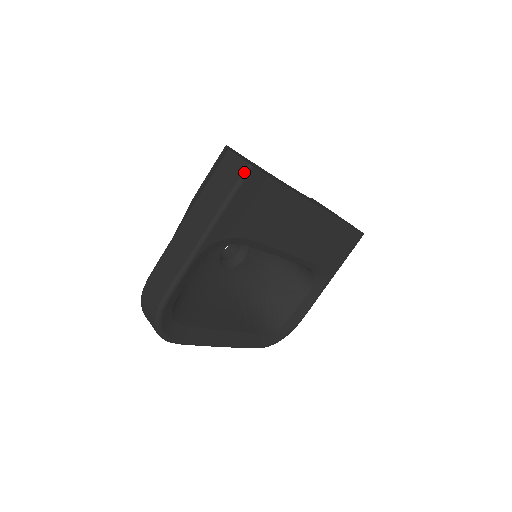
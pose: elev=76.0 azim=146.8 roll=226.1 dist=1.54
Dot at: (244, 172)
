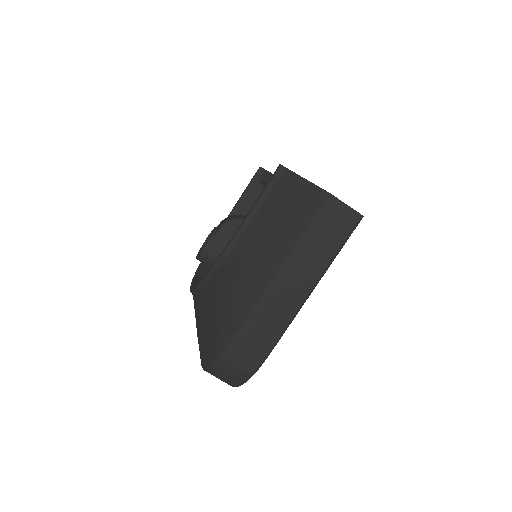
Dot at: (357, 224)
